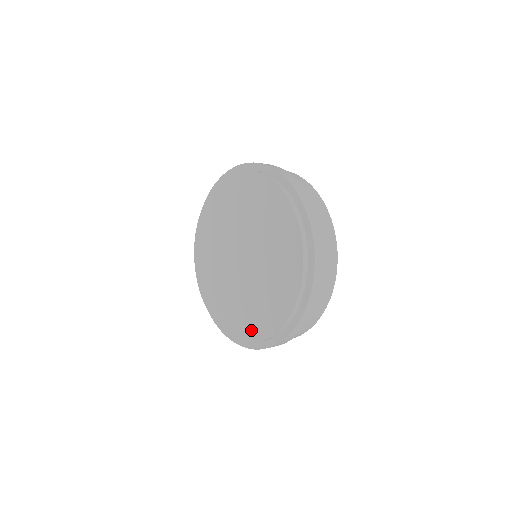
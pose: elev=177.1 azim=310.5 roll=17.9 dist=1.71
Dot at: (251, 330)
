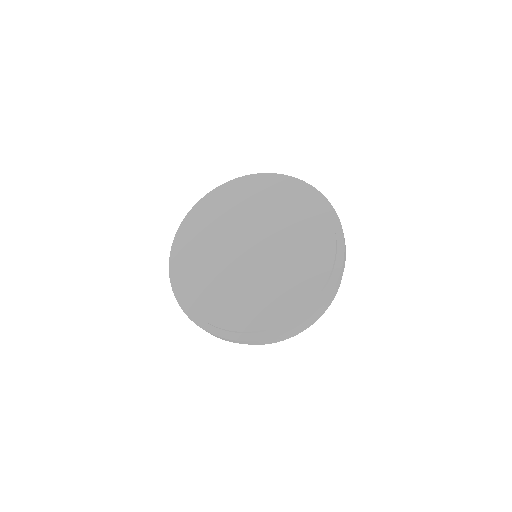
Dot at: (239, 318)
